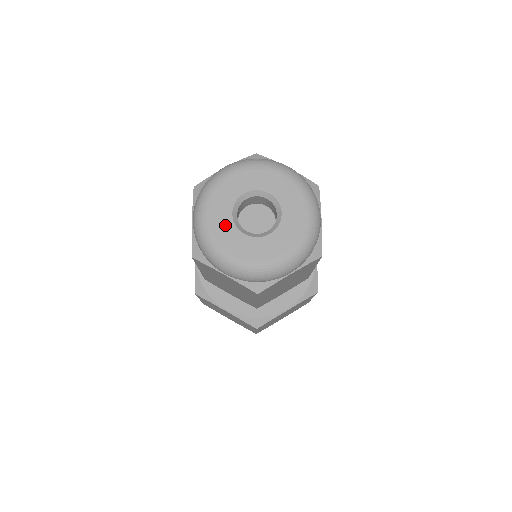
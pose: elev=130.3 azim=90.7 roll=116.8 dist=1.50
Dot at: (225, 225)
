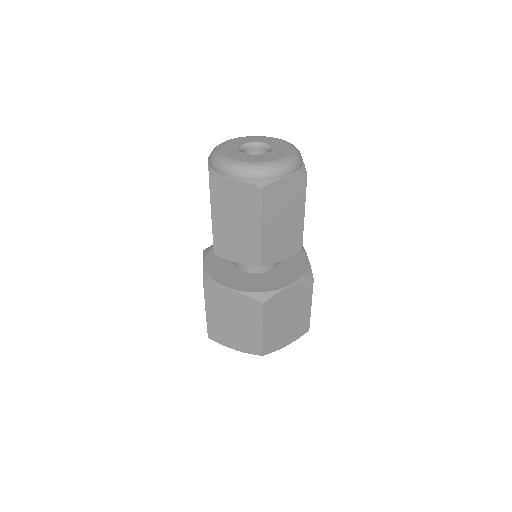
Dot at: (233, 152)
